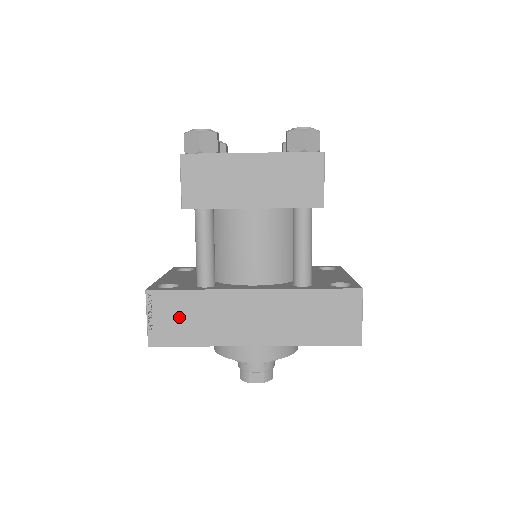
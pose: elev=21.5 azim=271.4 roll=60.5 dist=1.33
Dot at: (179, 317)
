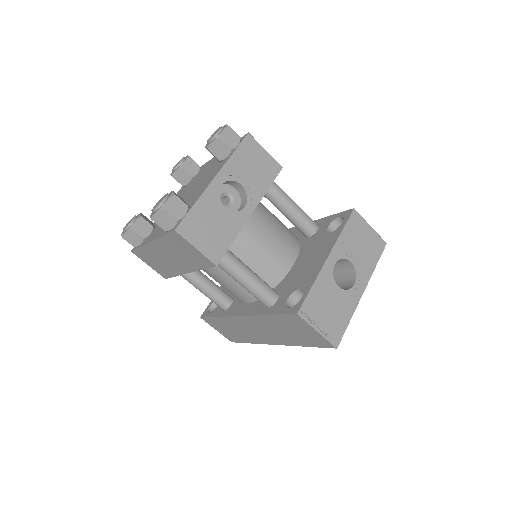
Dot at: (227, 330)
